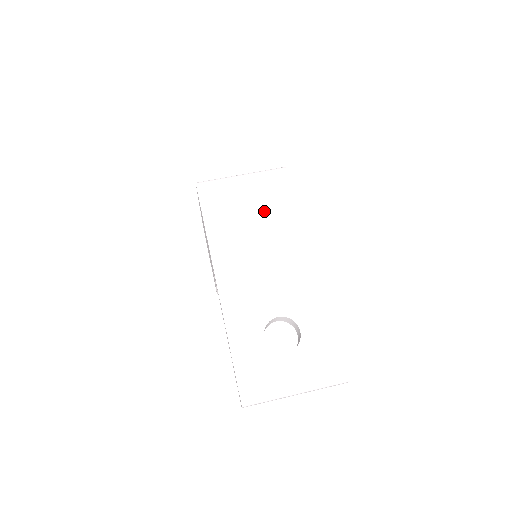
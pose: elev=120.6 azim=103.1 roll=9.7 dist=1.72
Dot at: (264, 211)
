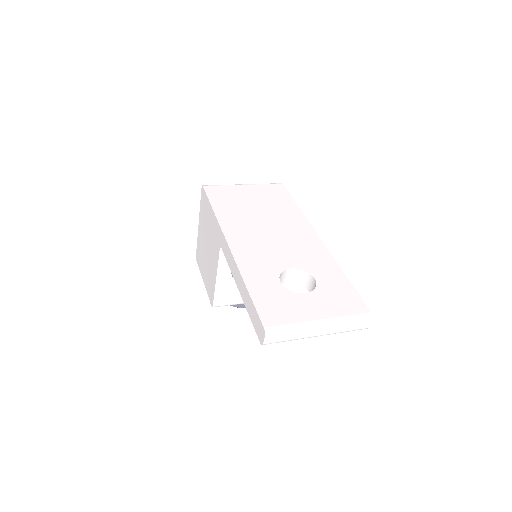
Dot at: (266, 204)
